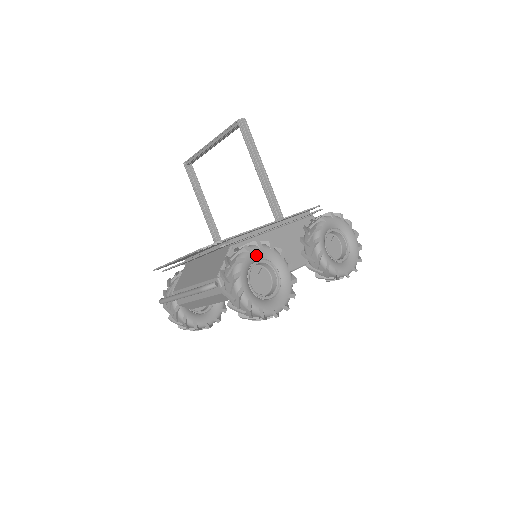
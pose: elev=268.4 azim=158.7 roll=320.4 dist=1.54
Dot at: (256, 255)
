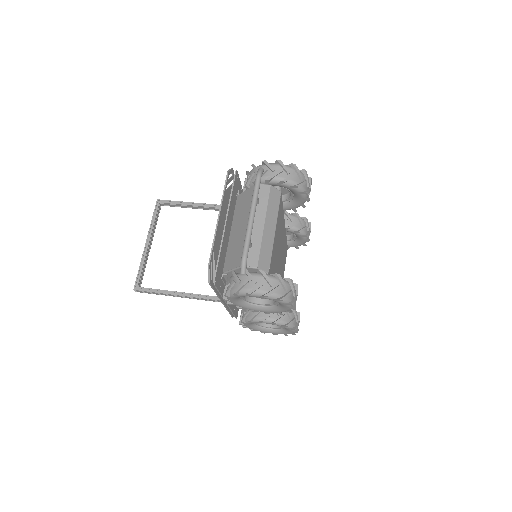
Dot at: occluded
